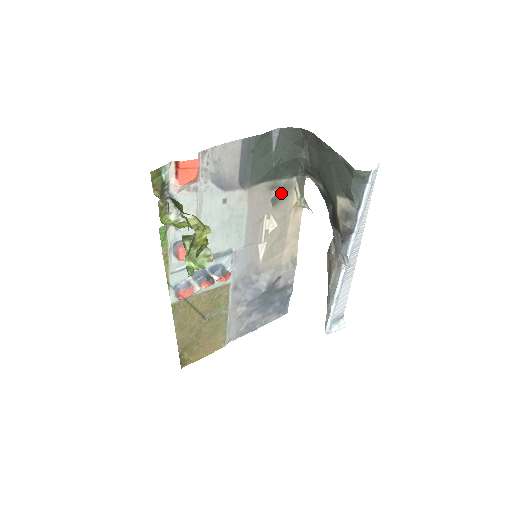
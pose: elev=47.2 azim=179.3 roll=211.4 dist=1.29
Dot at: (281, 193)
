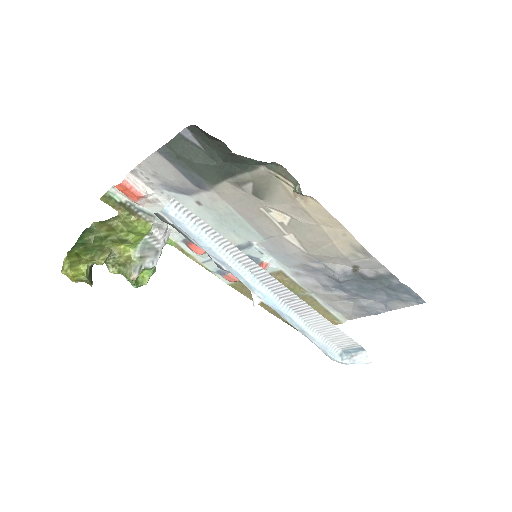
Dot at: (260, 185)
